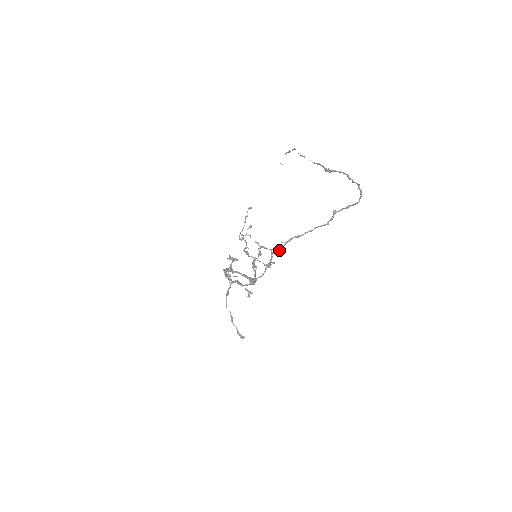
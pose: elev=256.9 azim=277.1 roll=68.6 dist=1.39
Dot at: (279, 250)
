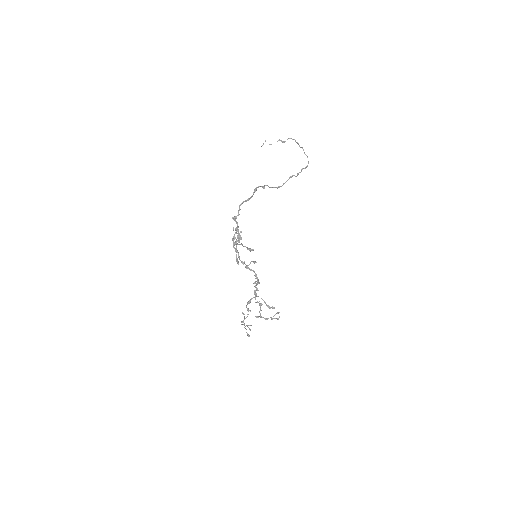
Dot at: (278, 318)
